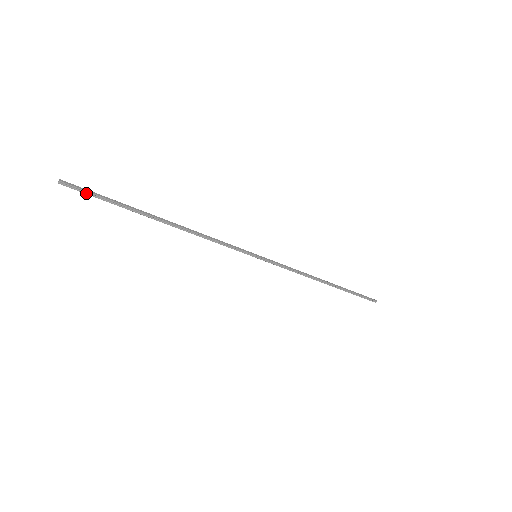
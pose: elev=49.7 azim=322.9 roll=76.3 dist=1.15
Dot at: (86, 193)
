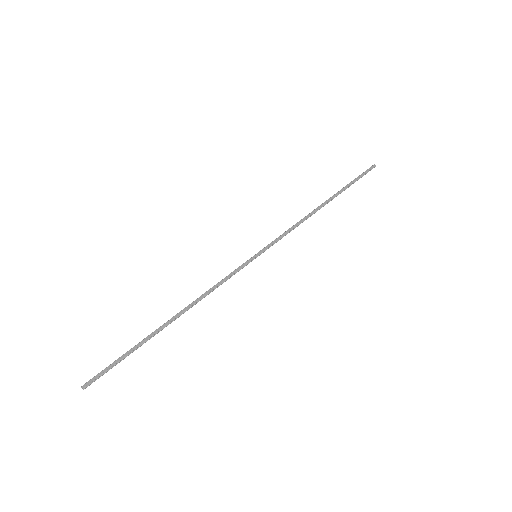
Dot at: (106, 372)
